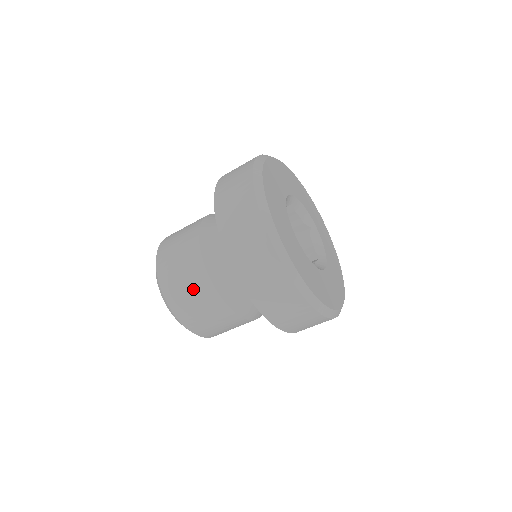
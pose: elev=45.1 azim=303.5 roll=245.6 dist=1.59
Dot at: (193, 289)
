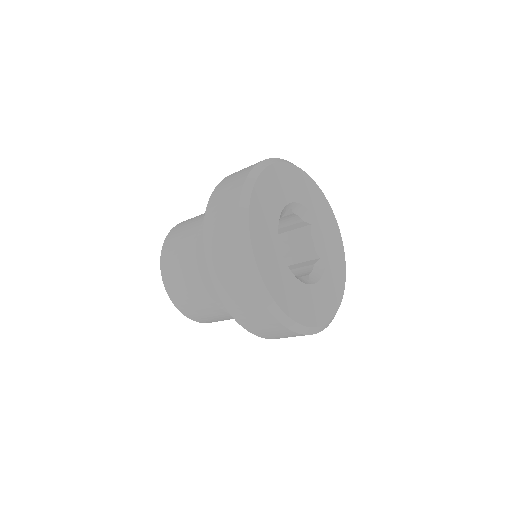
Dot at: occluded
